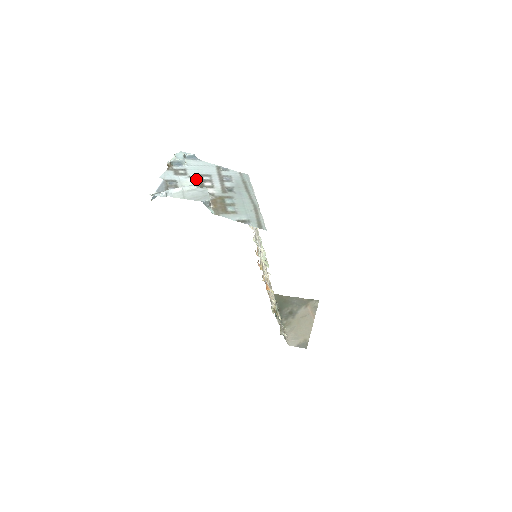
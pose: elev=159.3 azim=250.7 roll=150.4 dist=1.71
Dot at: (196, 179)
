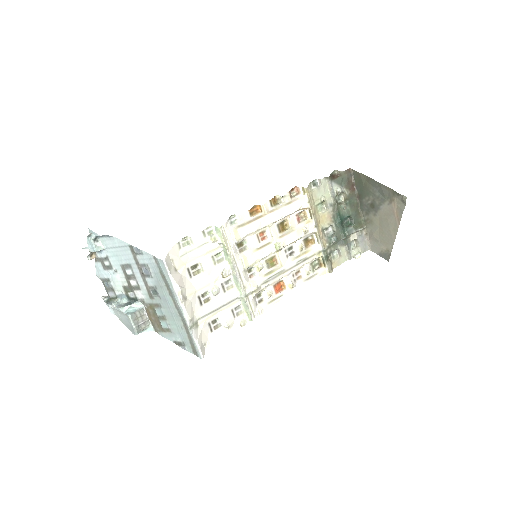
Dot at: (122, 275)
